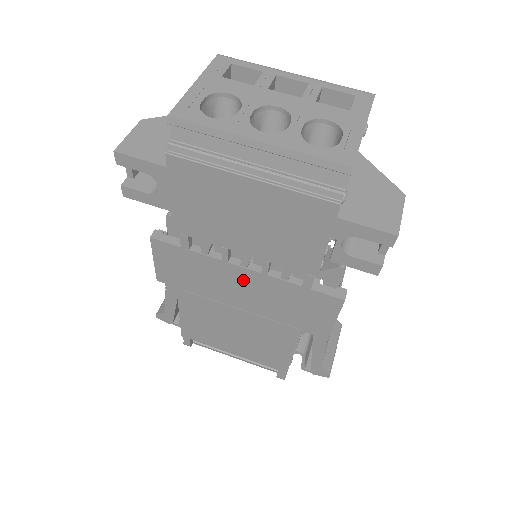
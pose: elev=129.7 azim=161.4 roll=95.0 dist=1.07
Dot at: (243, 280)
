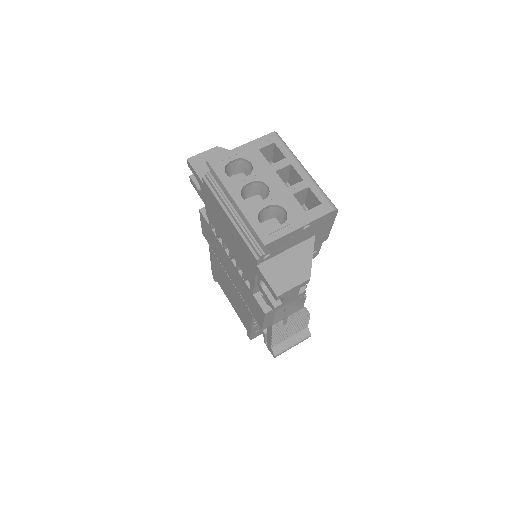
Dot at: (230, 265)
